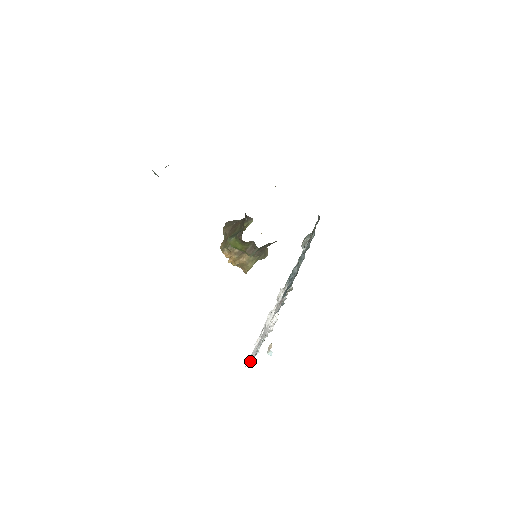
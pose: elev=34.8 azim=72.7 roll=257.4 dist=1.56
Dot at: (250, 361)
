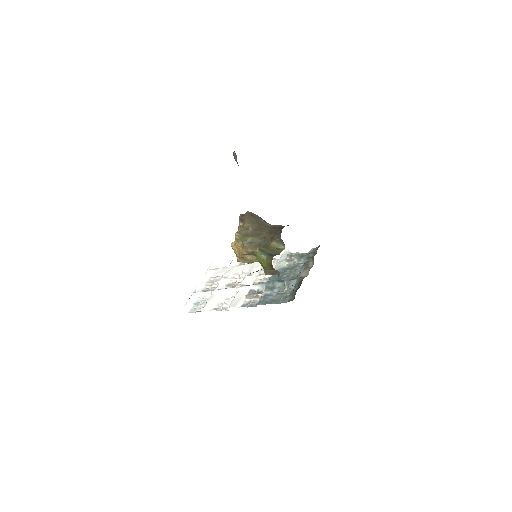
Dot at: (187, 310)
